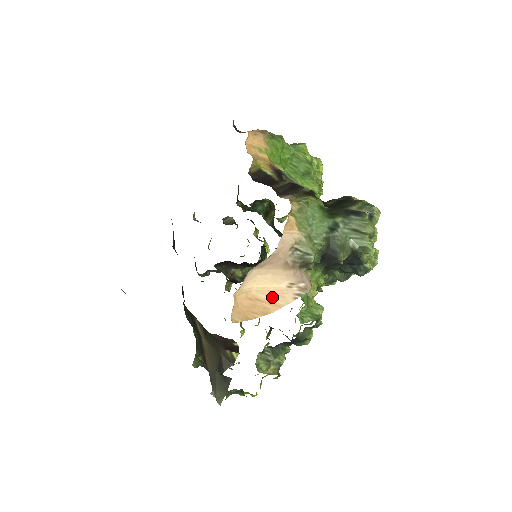
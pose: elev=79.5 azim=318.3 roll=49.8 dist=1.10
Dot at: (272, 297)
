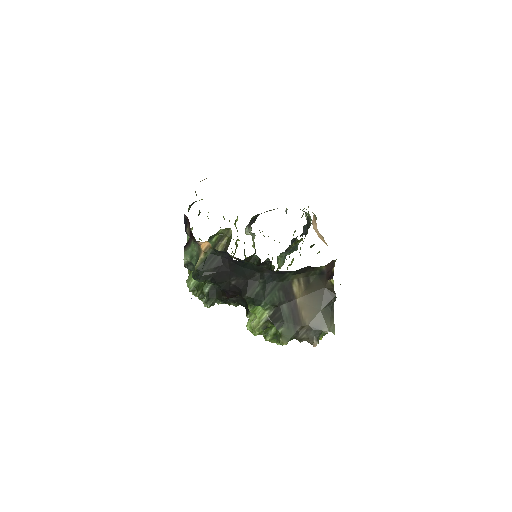
Dot at: (322, 239)
